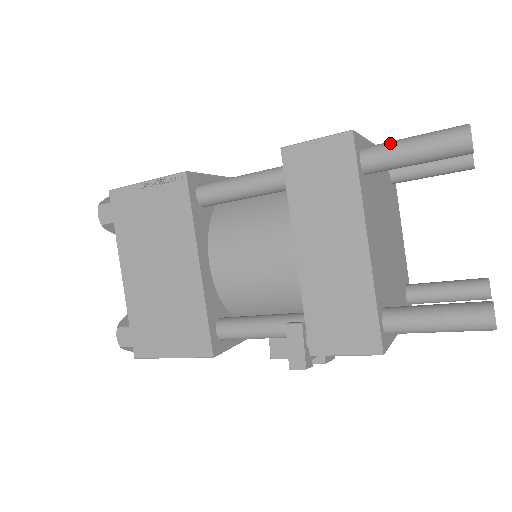
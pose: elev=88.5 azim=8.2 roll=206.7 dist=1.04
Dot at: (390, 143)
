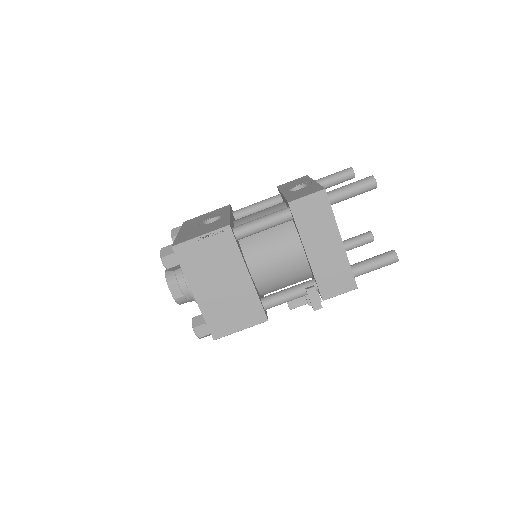
Dot at: (340, 190)
